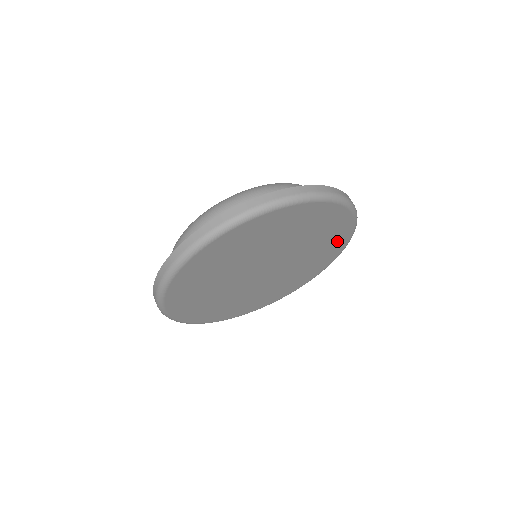
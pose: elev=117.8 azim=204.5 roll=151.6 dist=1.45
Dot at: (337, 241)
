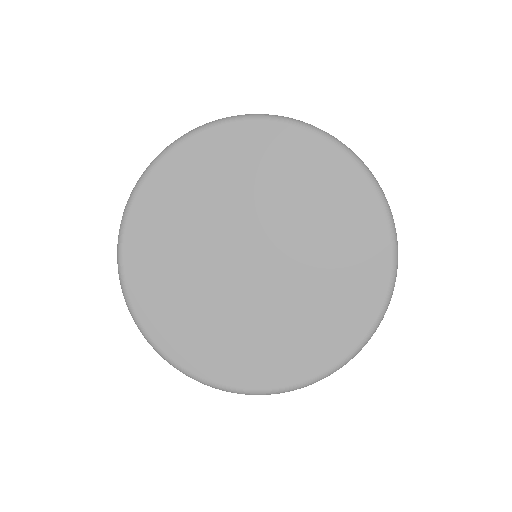
Dot at: (363, 289)
